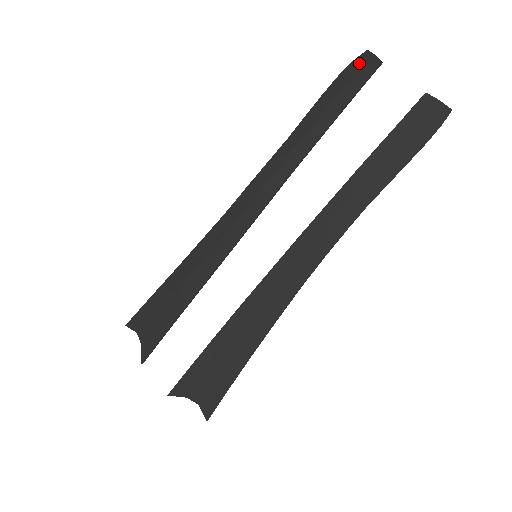
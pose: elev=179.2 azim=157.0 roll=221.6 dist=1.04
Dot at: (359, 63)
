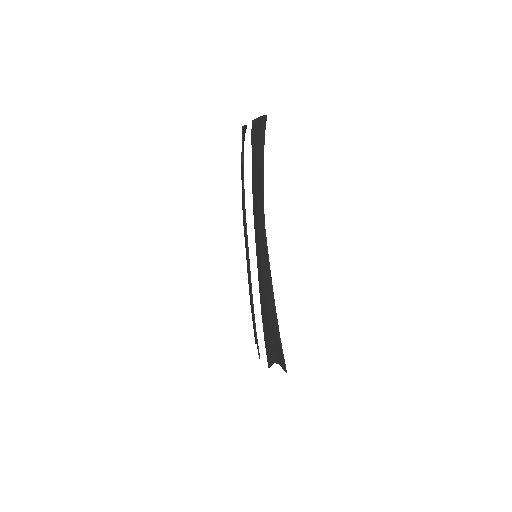
Dot at: (243, 134)
